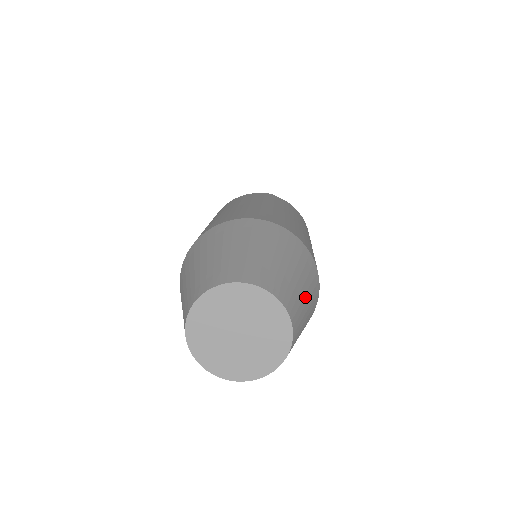
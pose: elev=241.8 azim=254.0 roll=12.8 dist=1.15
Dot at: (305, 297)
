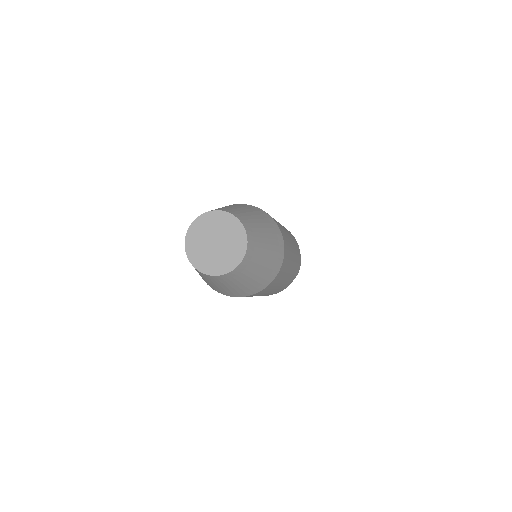
Dot at: (248, 213)
